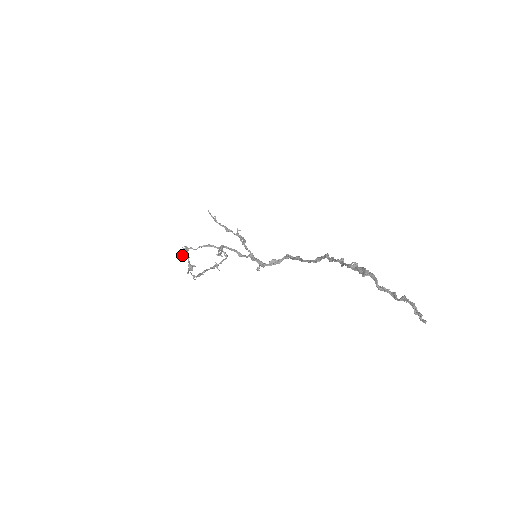
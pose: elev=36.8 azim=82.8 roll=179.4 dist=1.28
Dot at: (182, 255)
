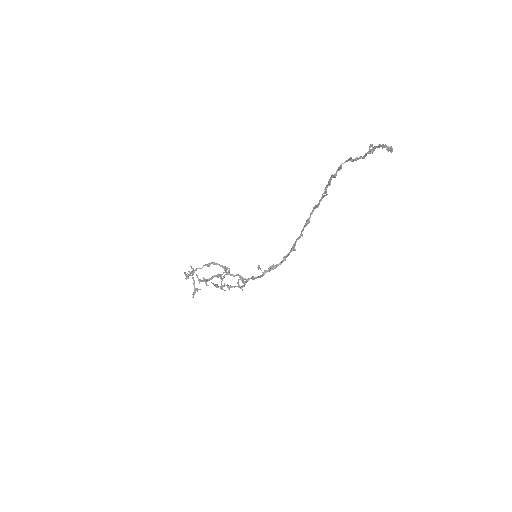
Dot at: (188, 275)
